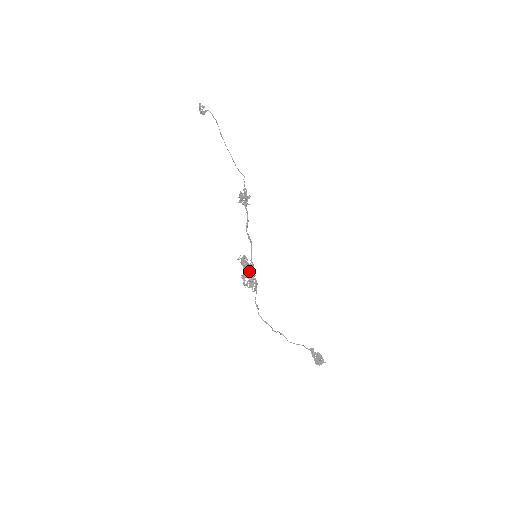
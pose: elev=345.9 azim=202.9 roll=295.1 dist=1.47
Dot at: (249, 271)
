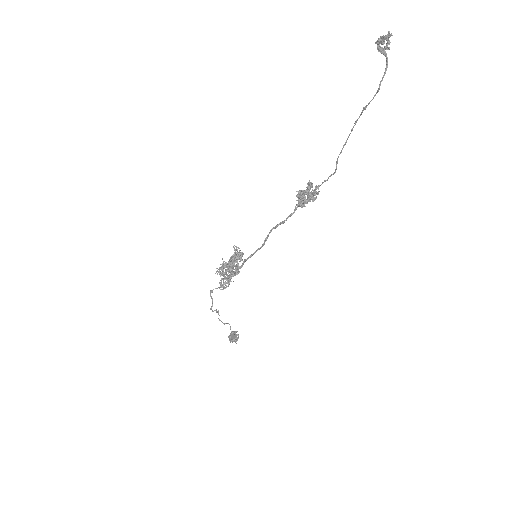
Dot at: (233, 267)
